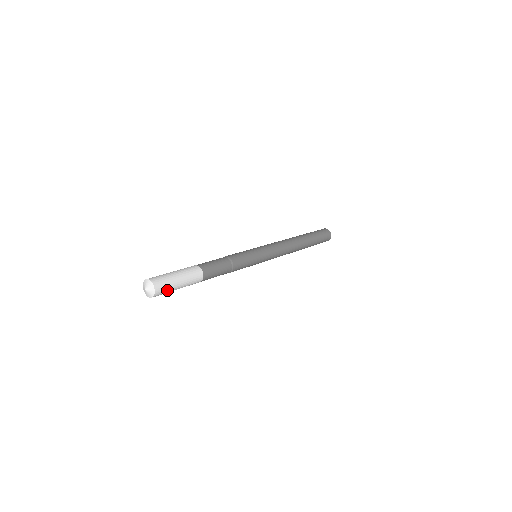
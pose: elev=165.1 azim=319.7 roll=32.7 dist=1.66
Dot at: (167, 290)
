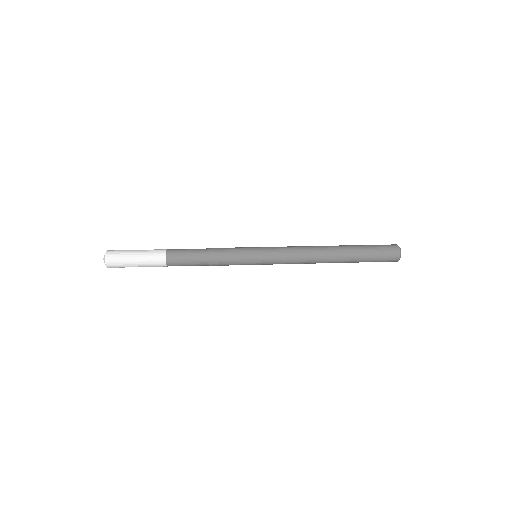
Dot at: (121, 264)
